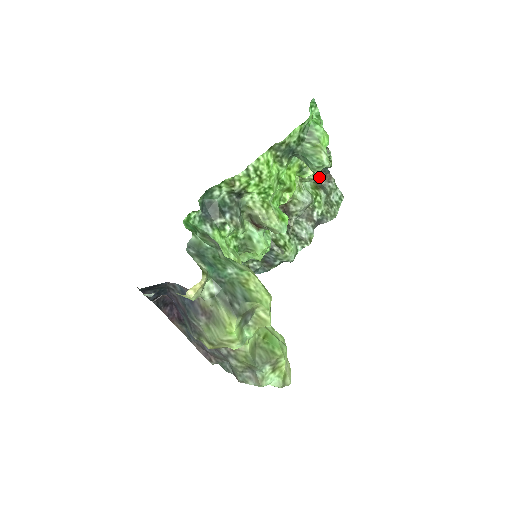
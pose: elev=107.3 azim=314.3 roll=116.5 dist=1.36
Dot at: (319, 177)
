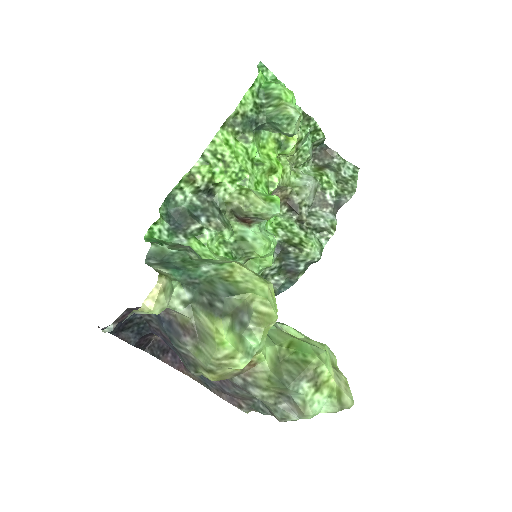
Dot at: (319, 158)
